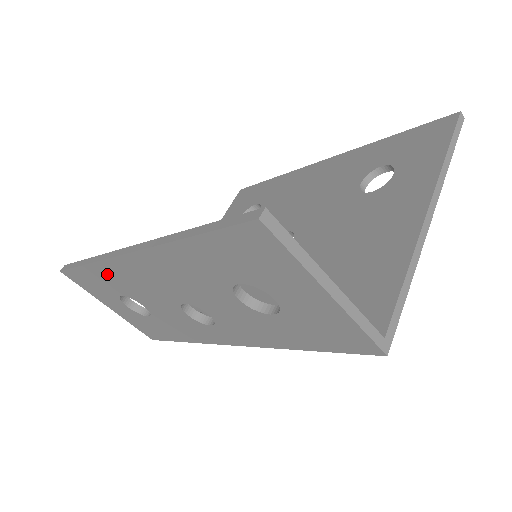
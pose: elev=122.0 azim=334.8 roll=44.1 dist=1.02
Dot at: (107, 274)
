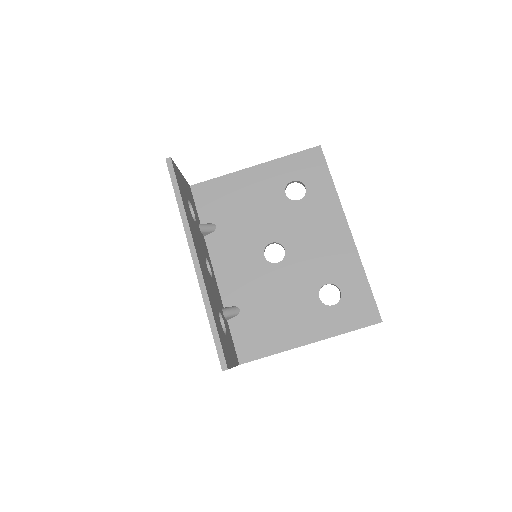
Dot at: occluded
